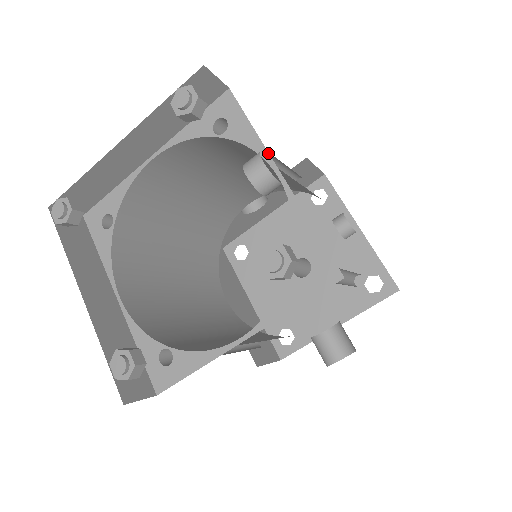
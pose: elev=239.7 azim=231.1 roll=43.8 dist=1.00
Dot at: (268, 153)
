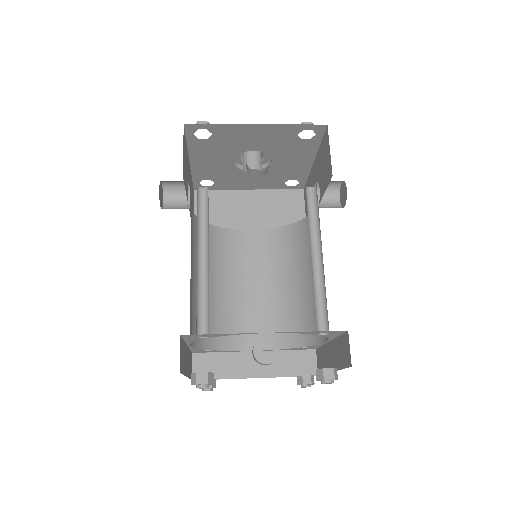
Dot at: occluded
